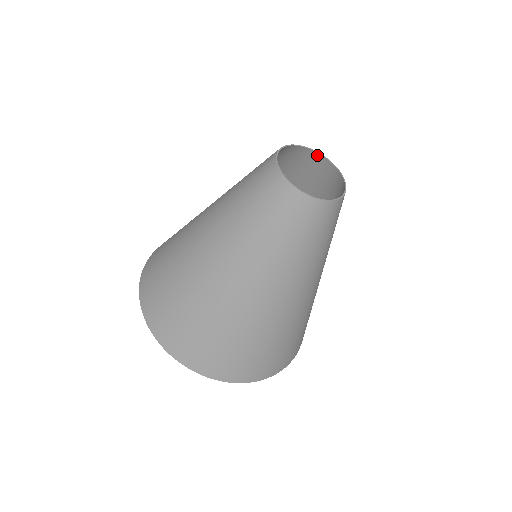
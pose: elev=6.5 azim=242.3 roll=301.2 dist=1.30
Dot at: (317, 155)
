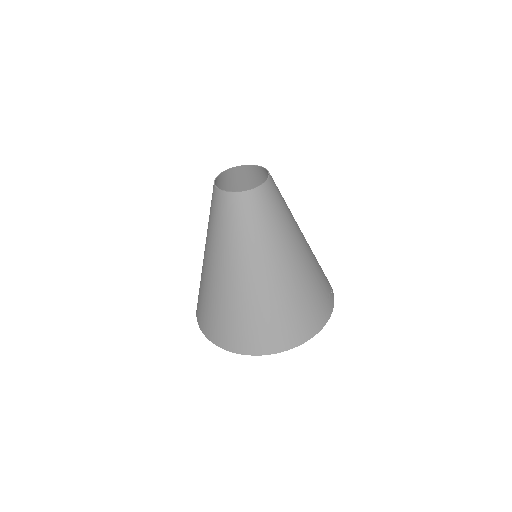
Dot at: (257, 167)
